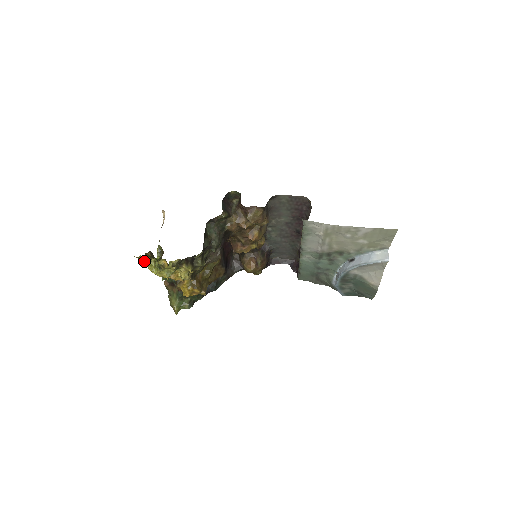
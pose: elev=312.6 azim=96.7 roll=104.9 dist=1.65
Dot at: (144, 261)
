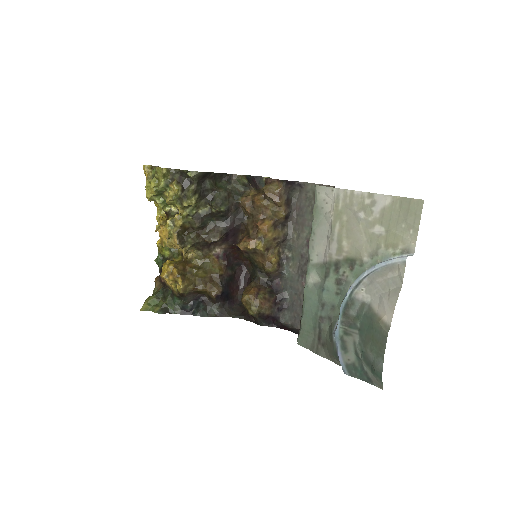
Dot at: (147, 176)
